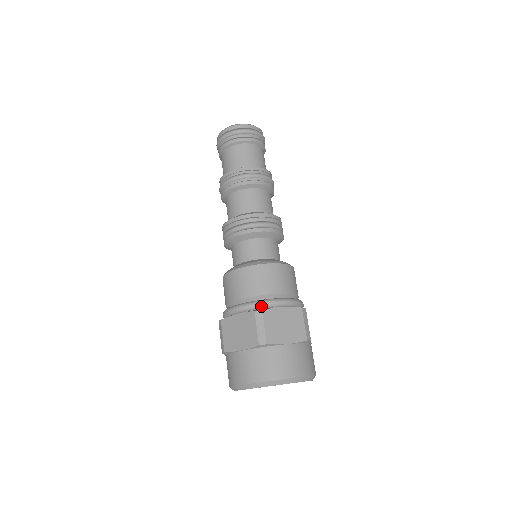
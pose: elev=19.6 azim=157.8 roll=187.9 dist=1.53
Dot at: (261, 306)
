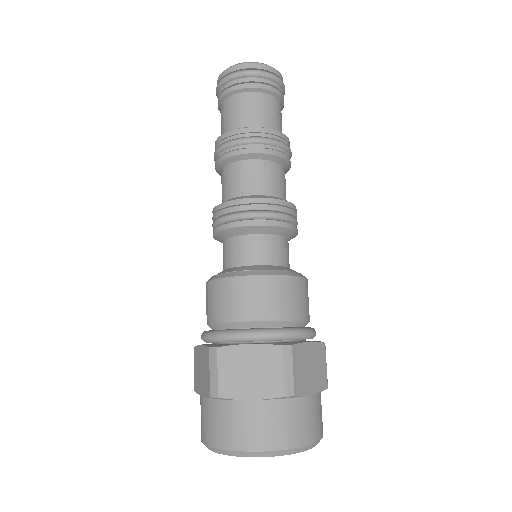
Dot at: (223, 339)
